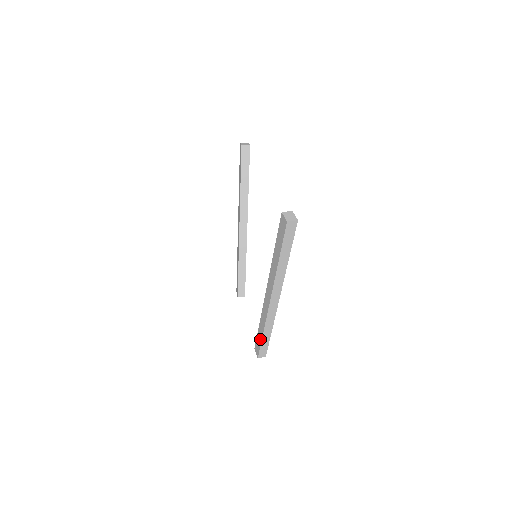
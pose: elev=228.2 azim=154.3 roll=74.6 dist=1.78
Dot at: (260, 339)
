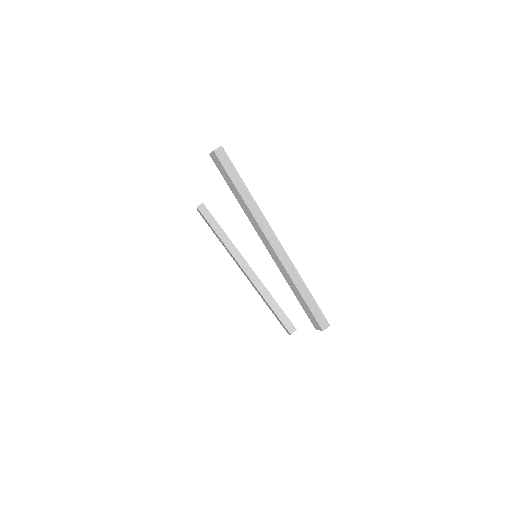
Dot at: (304, 304)
